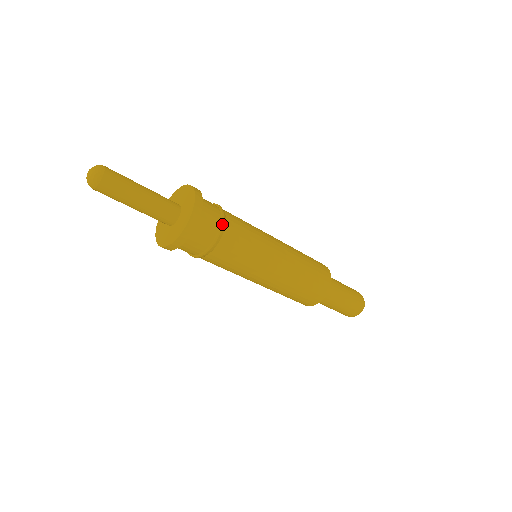
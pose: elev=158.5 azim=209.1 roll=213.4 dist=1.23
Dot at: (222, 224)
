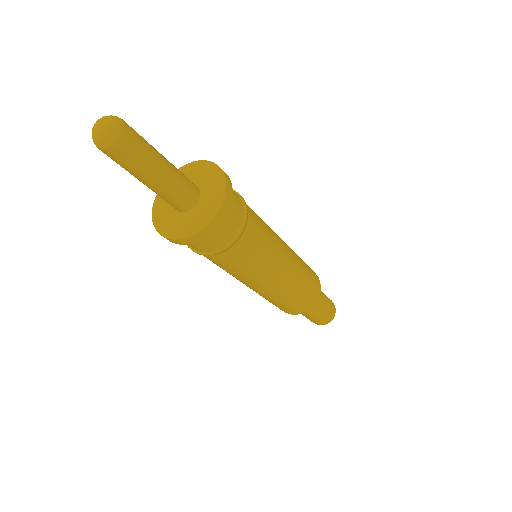
Dot at: (243, 199)
